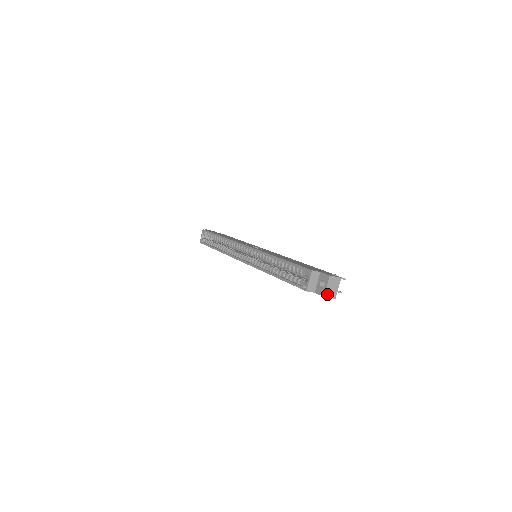
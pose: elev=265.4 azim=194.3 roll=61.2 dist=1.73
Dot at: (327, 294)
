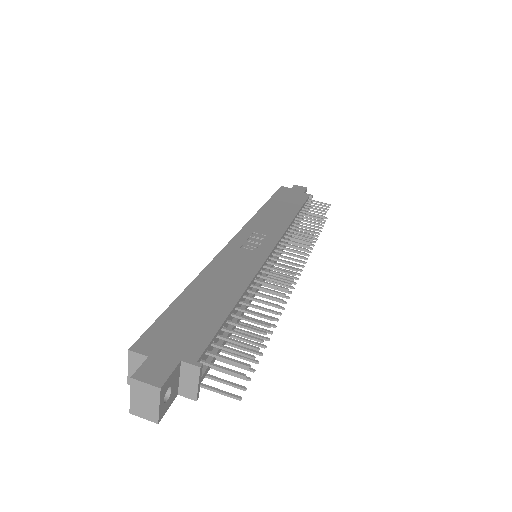
Dot at: (136, 410)
